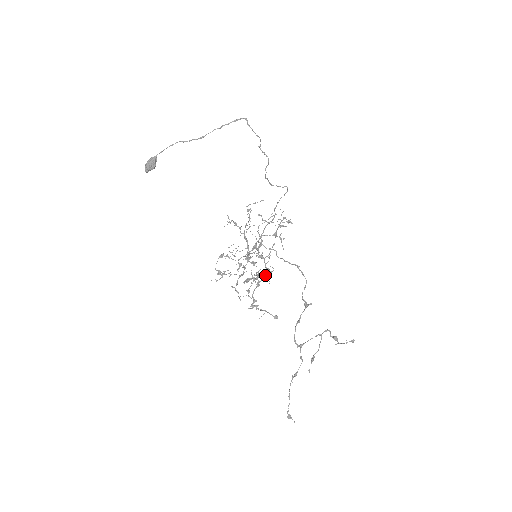
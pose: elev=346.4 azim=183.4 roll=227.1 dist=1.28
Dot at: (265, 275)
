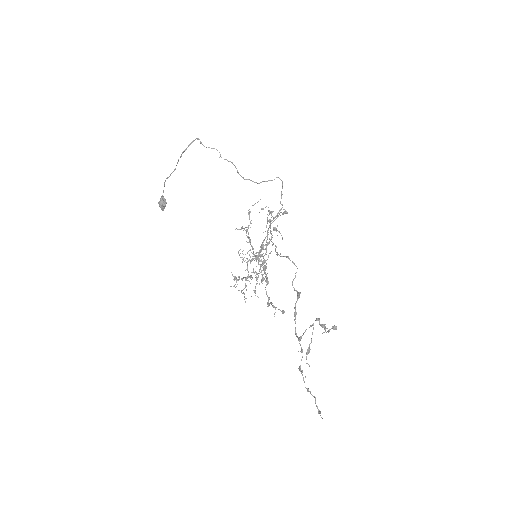
Dot at: (265, 273)
